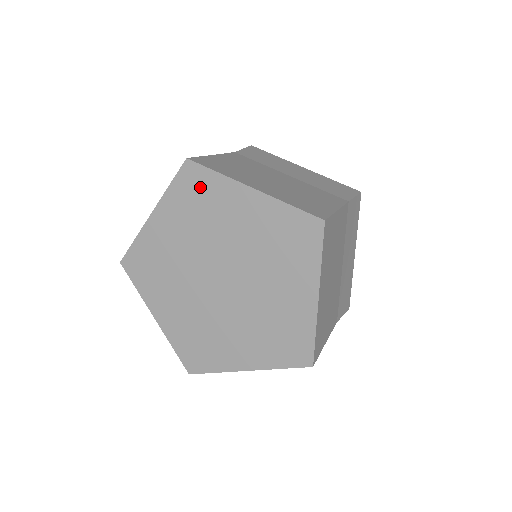
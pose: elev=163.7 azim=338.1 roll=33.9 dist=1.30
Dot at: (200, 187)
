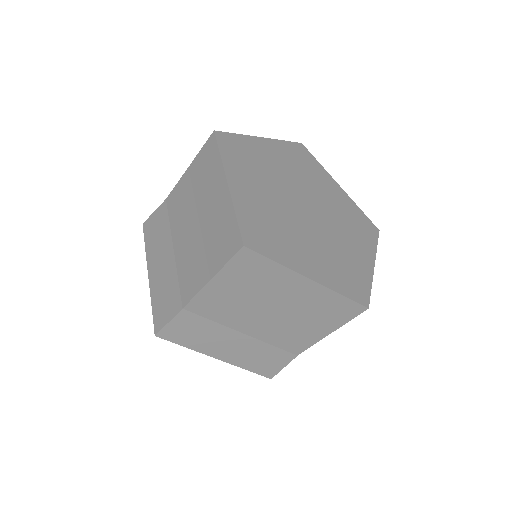
Dot at: (306, 159)
